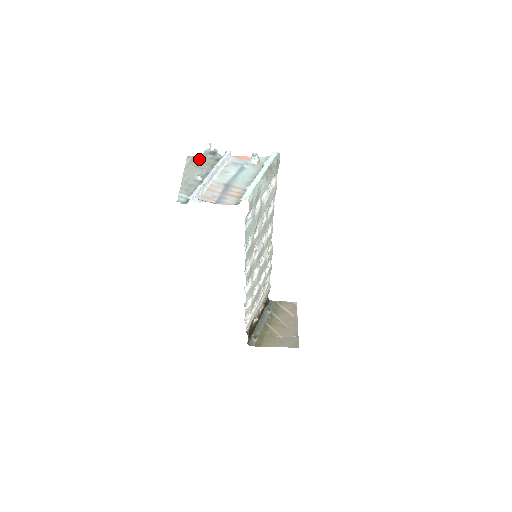
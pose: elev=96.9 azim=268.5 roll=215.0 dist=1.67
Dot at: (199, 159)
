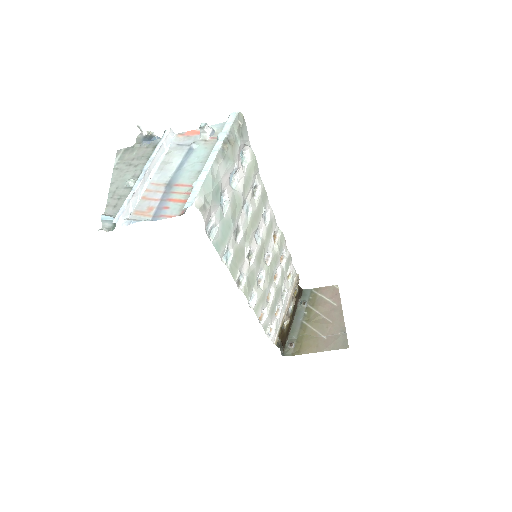
Dot at: (132, 152)
